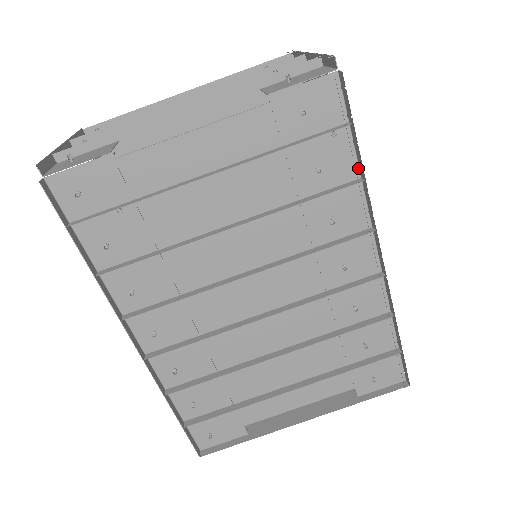
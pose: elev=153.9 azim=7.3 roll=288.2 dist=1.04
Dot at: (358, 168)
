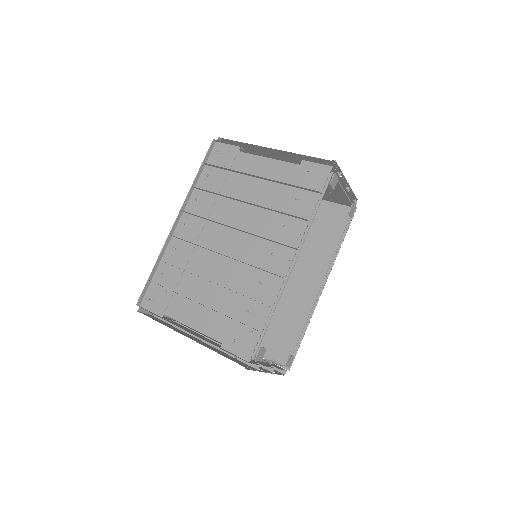
Dot at: (313, 211)
